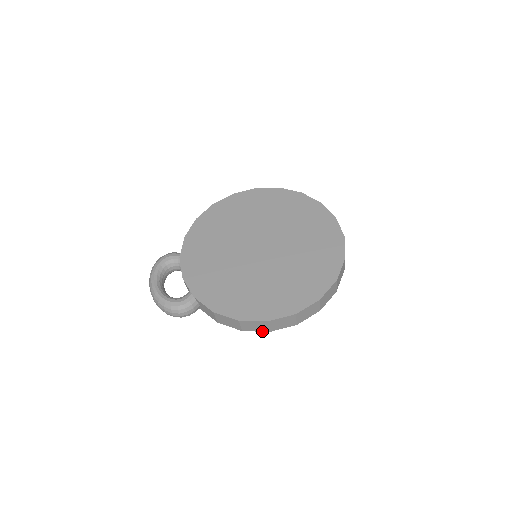
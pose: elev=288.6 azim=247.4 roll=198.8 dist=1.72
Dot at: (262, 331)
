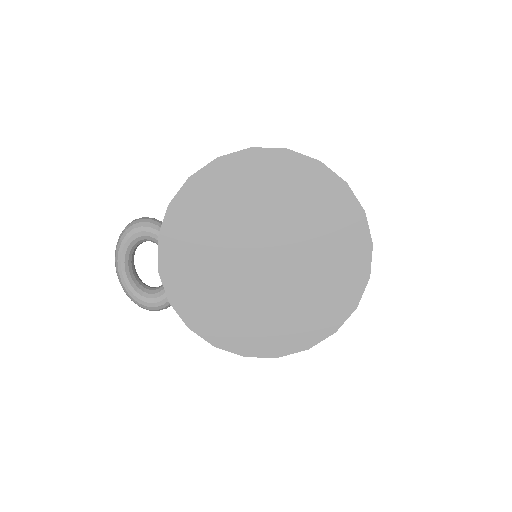
Dot at: occluded
